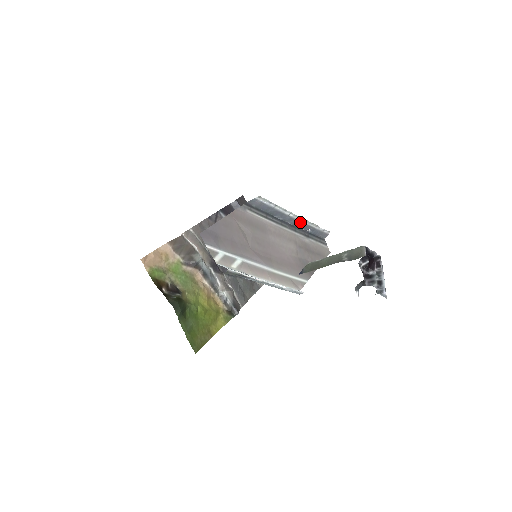
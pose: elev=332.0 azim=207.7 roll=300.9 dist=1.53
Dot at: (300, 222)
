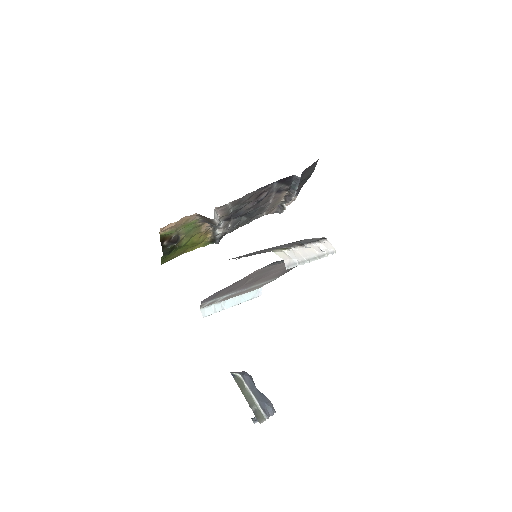
Dot at: (314, 256)
